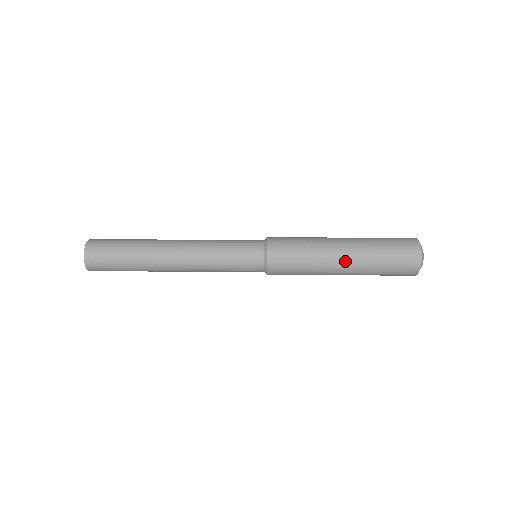
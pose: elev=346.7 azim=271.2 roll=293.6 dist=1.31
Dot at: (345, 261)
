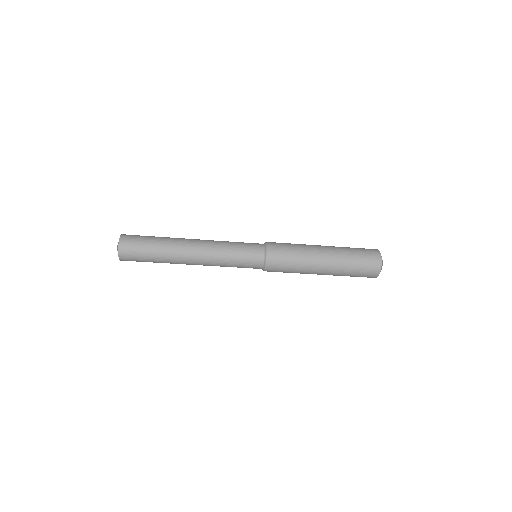
Dot at: (325, 249)
